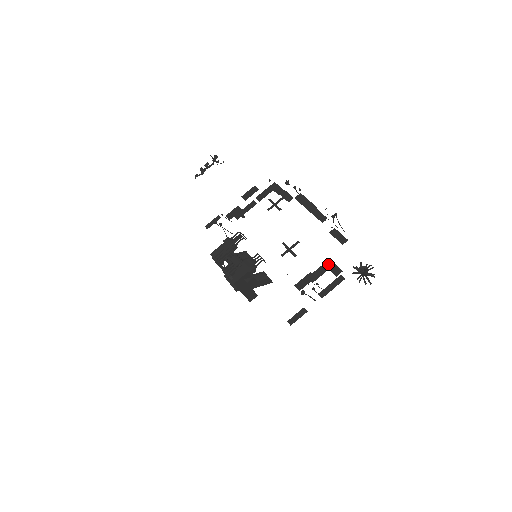
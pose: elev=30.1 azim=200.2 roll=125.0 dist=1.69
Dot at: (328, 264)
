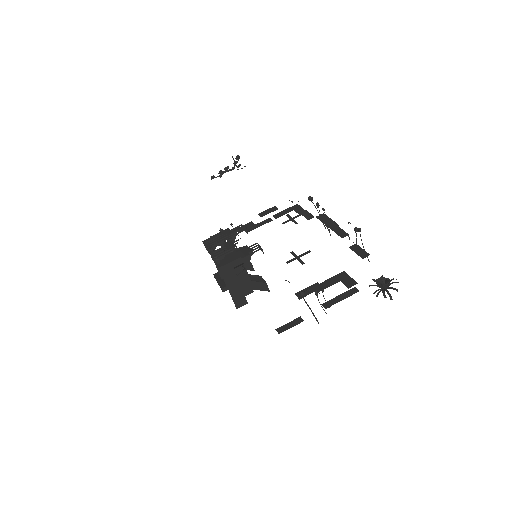
Dot at: (341, 276)
